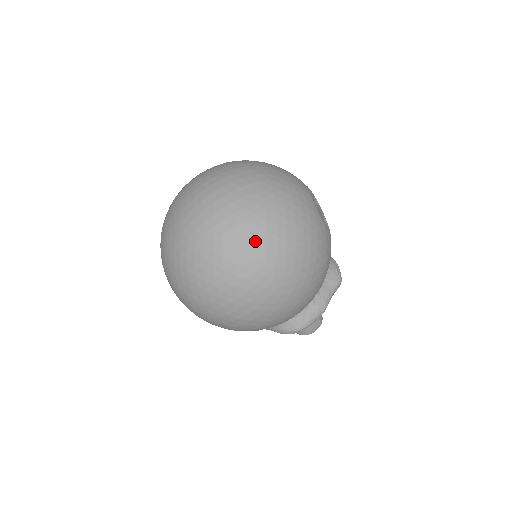
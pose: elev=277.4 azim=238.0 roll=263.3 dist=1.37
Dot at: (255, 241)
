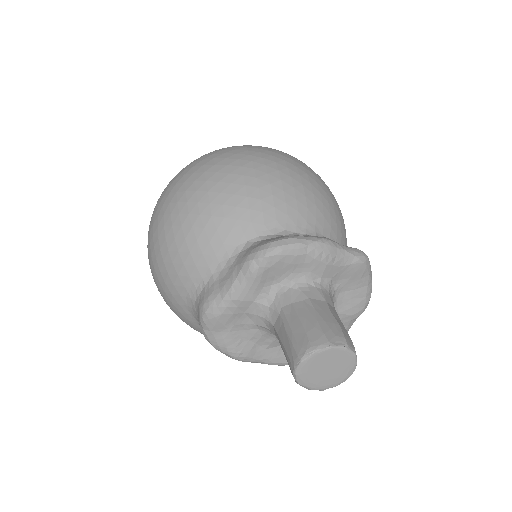
Dot at: occluded
